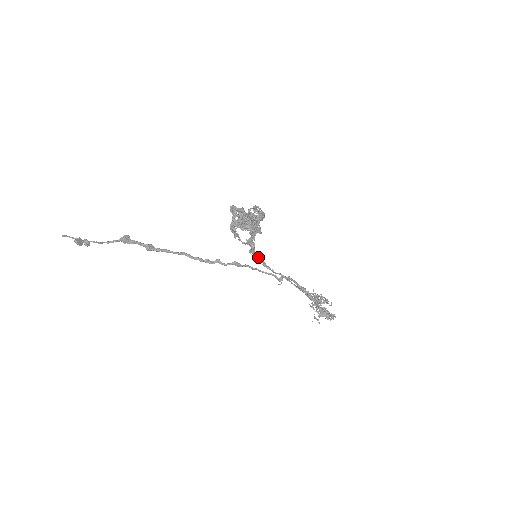
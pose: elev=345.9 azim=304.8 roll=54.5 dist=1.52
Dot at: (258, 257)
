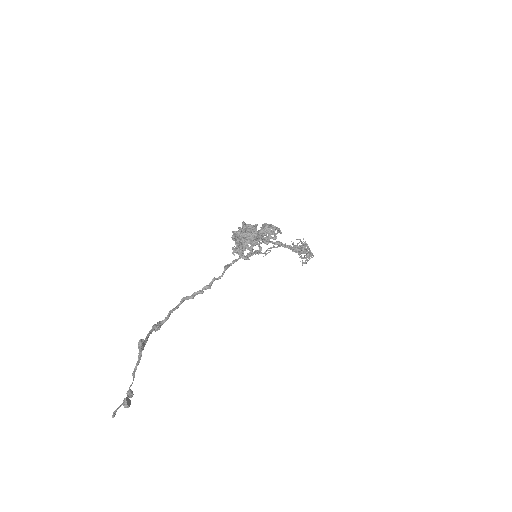
Dot at: (253, 253)
